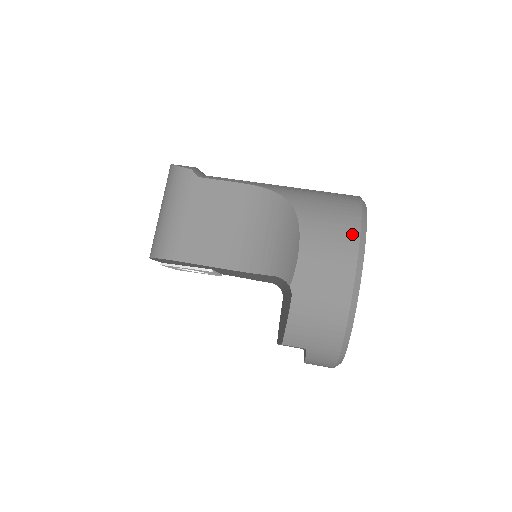
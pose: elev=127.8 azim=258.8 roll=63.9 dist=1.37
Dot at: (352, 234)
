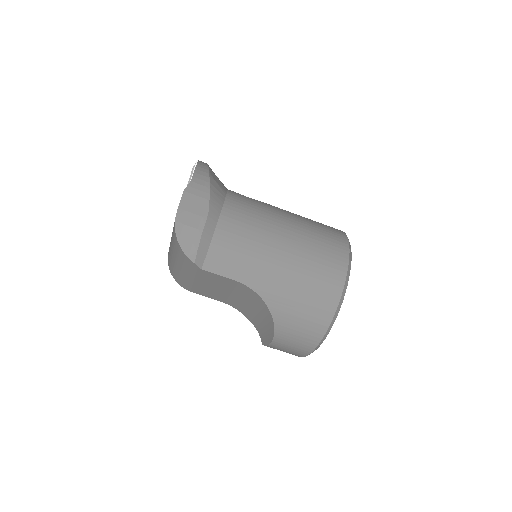
Dot at: (309, 348)
